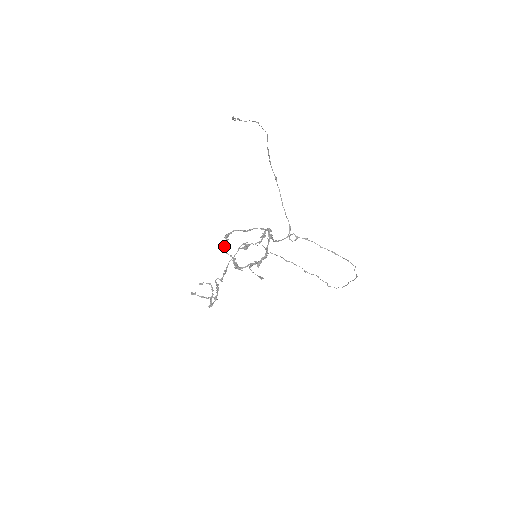
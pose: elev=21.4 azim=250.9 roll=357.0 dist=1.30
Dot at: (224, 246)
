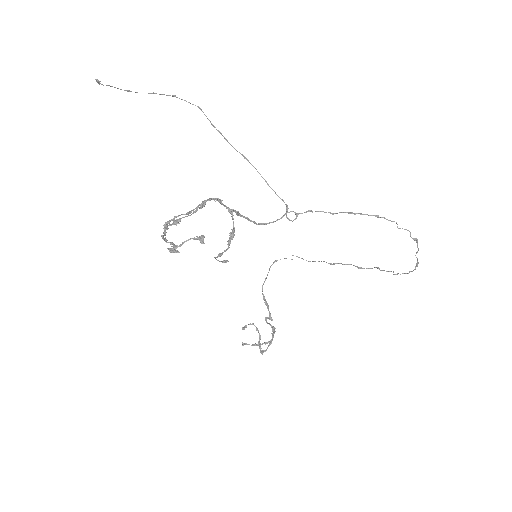
Dot at: (162, 235)
